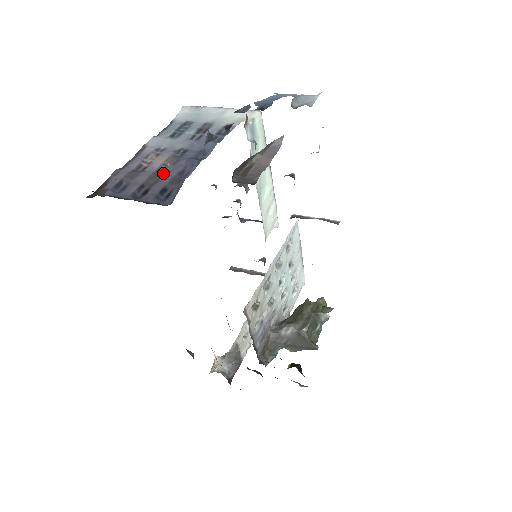
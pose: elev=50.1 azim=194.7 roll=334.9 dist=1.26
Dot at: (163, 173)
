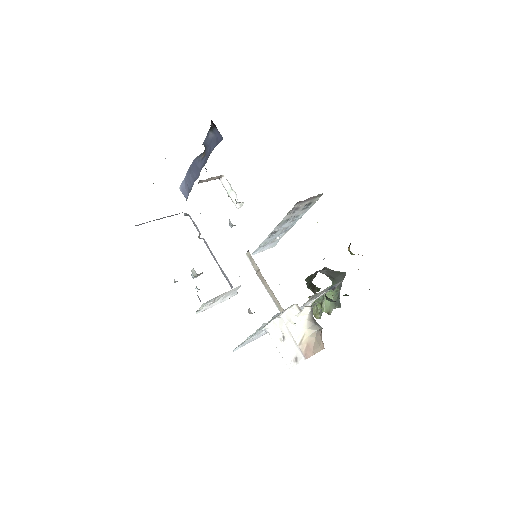
Dot at: occluded
